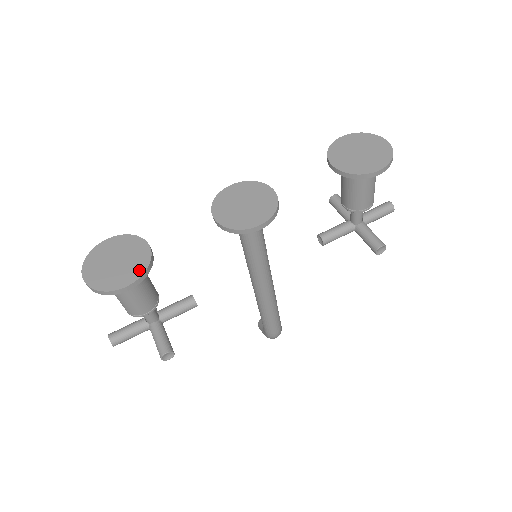
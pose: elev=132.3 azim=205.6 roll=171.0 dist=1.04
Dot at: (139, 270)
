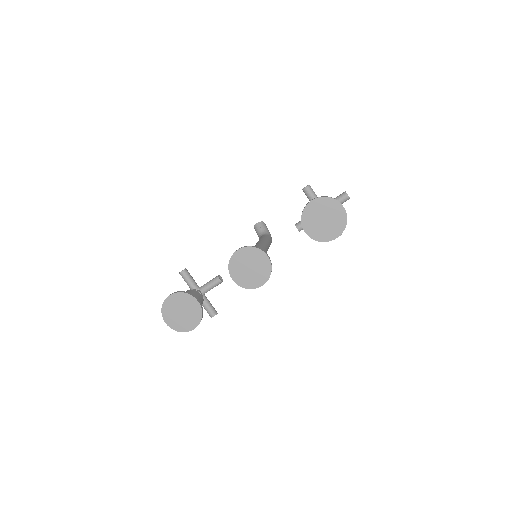
Dot at: (198, 318)
